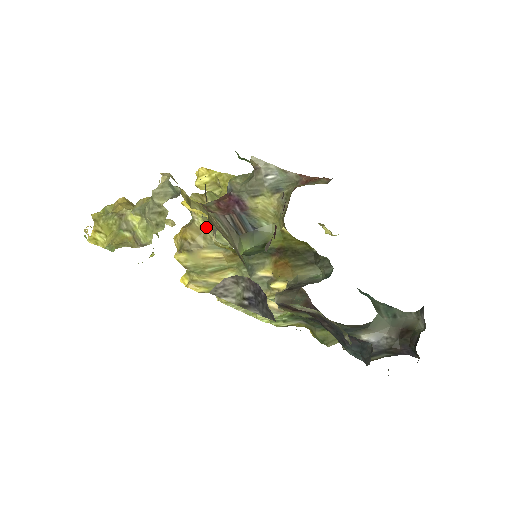
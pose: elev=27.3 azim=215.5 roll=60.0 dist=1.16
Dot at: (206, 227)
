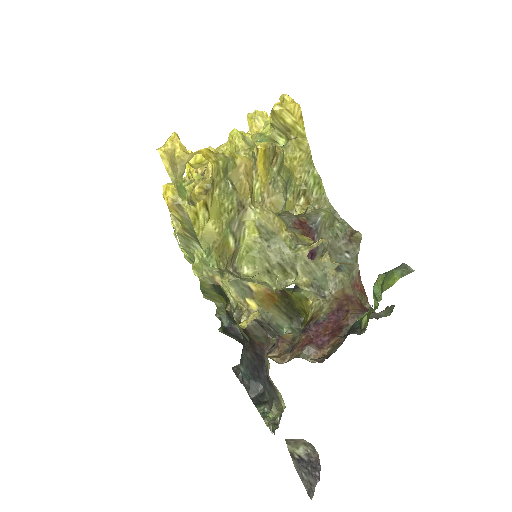
Dot at: occluded
